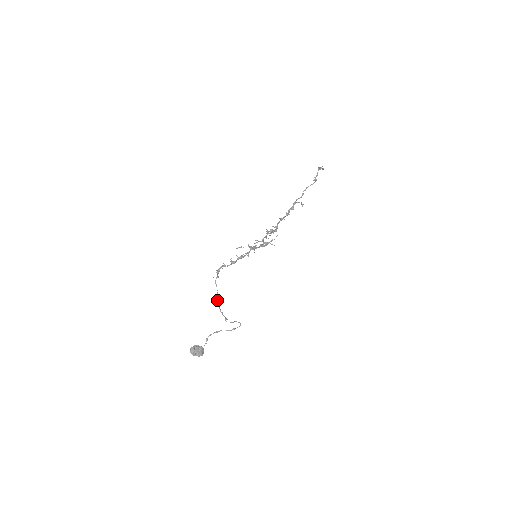
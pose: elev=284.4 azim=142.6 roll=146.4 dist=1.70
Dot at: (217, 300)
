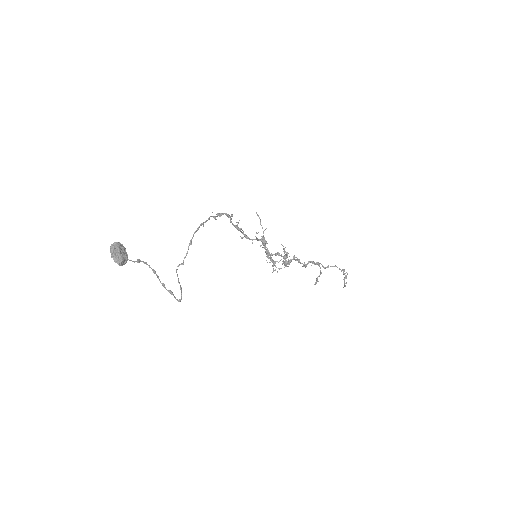
Dot at: (199, 226)
